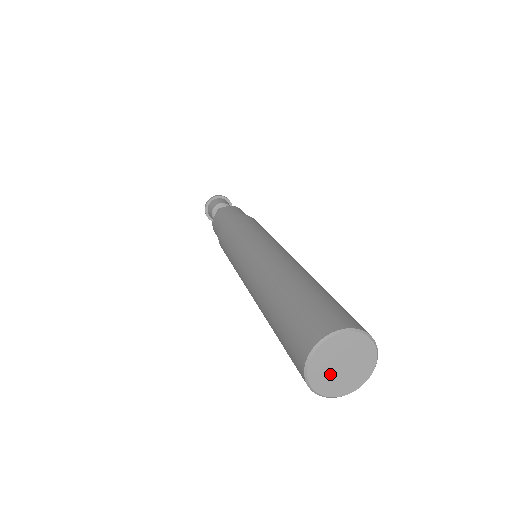
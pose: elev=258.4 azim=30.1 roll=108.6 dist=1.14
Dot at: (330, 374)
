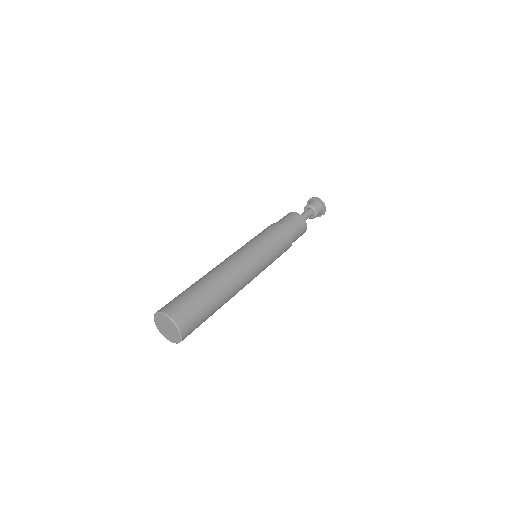
Dot at: (164, 330)
